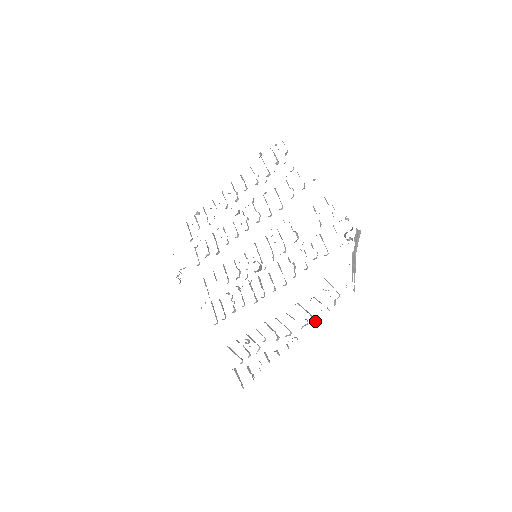
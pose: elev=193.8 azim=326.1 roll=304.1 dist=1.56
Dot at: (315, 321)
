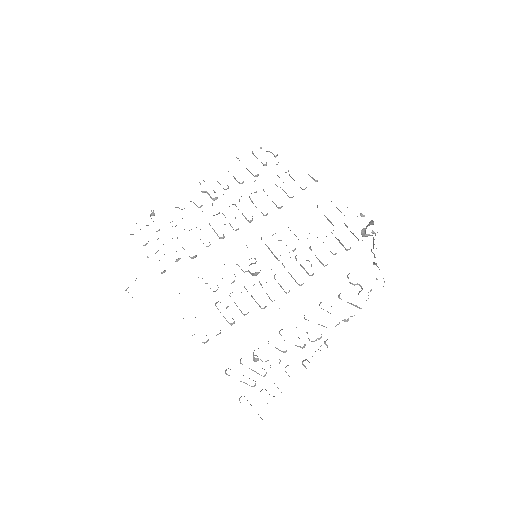
Dot at: occluded
